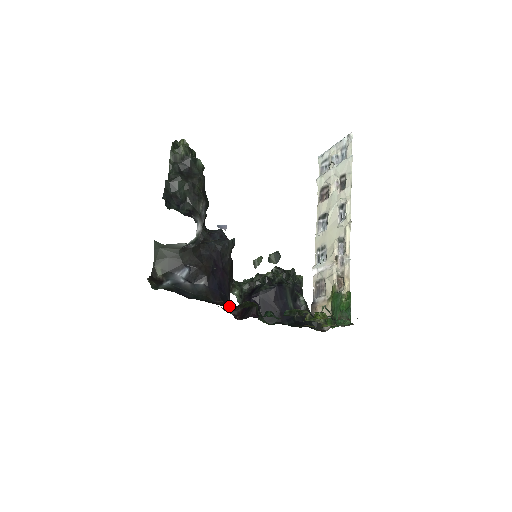
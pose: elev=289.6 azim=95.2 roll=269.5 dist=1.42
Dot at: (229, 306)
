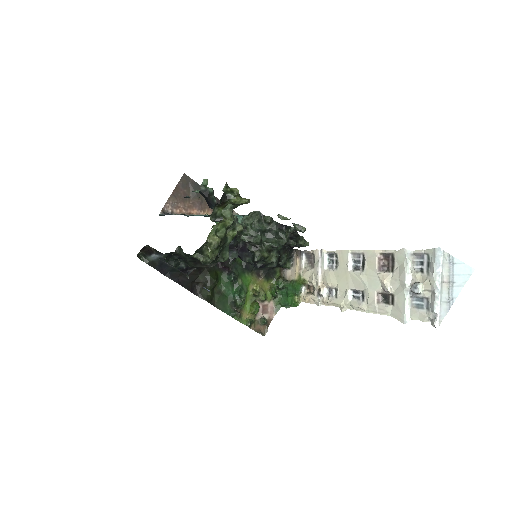
Dot at: (199, 276)
